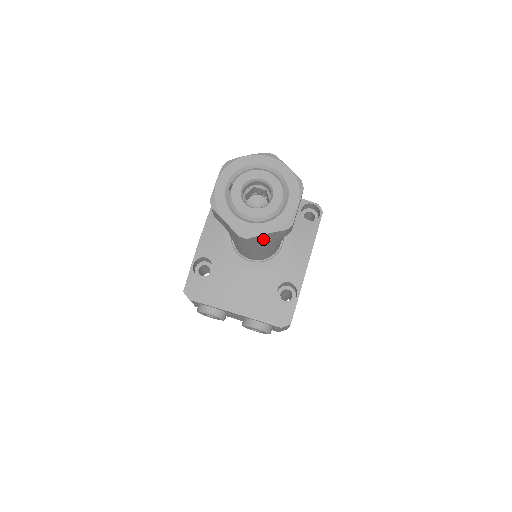
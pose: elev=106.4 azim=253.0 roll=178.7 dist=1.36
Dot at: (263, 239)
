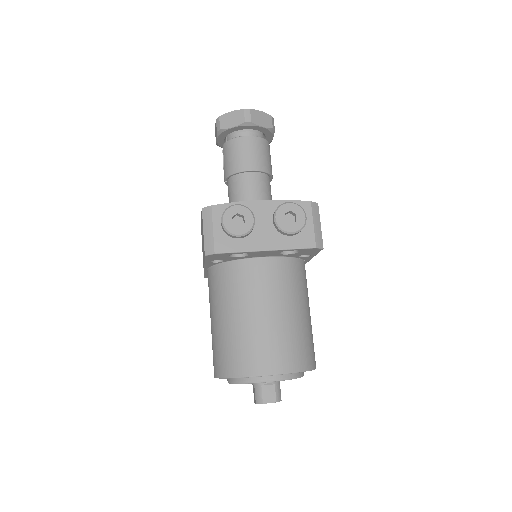
Dot at: (260, 121)
